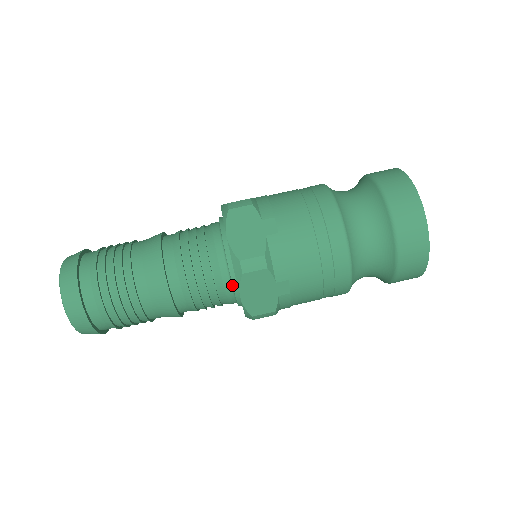
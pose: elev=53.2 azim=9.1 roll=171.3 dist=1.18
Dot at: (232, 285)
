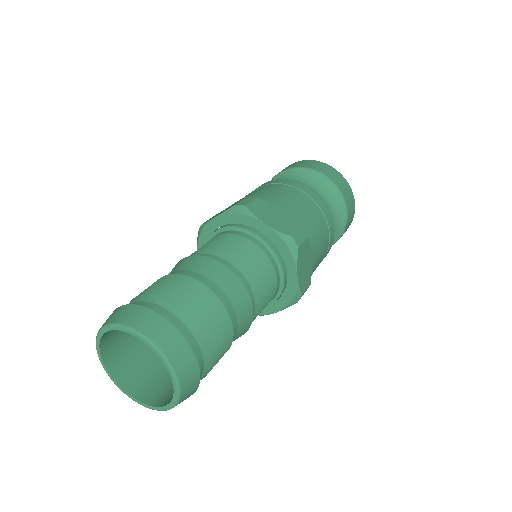
Dot at: (268, 303)
